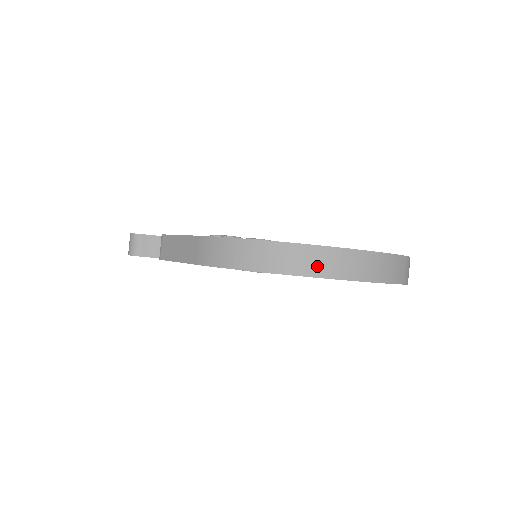
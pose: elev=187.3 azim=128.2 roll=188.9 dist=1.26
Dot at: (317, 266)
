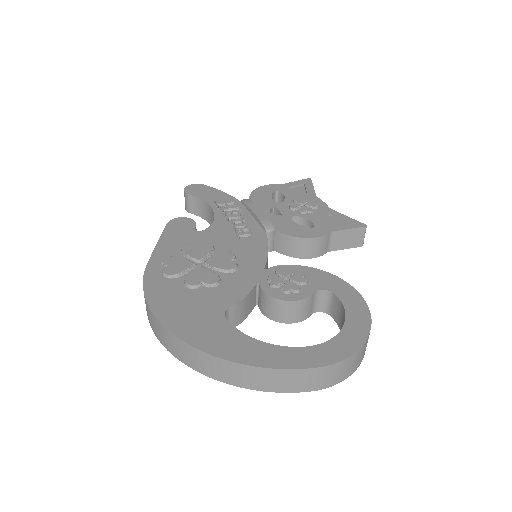
Dot at: (184, 356)
